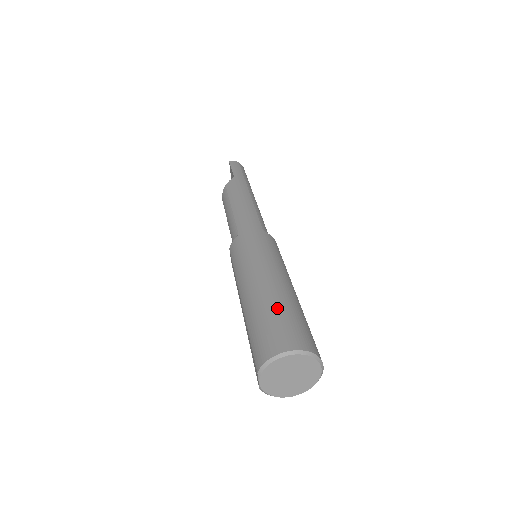
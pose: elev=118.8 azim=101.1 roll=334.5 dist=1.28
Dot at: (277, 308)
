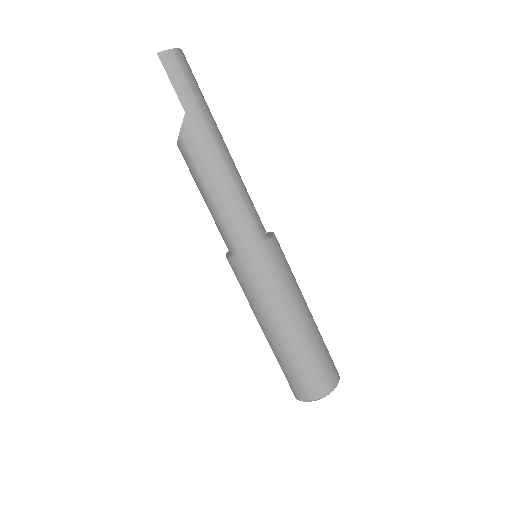
Dot at: (304, 359)
